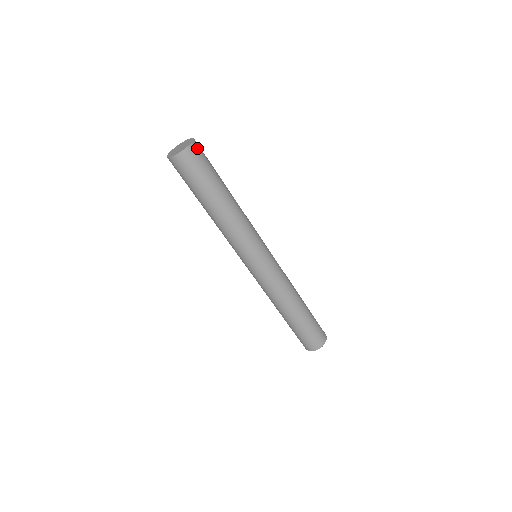
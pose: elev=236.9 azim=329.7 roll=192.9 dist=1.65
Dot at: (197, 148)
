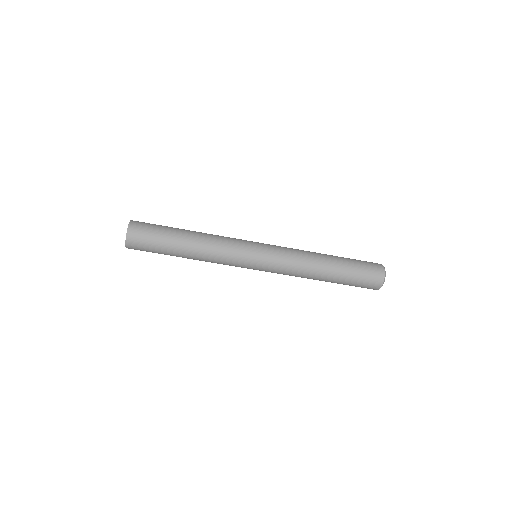
Dot at: occluded
